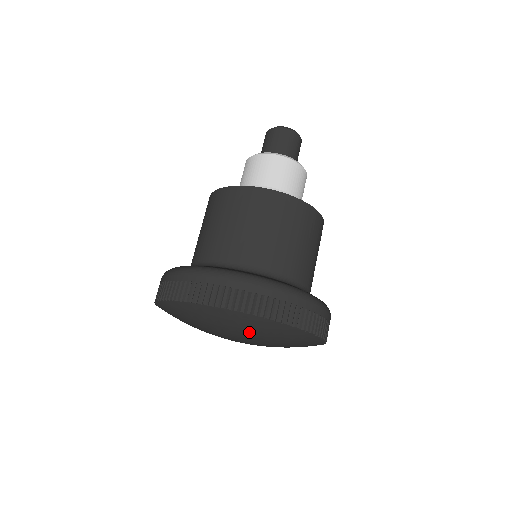
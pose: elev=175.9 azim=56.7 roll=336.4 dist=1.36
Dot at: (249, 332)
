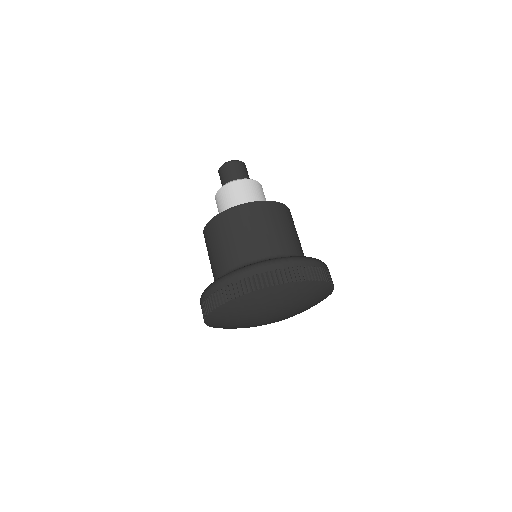
Dot at: (268, 305)
